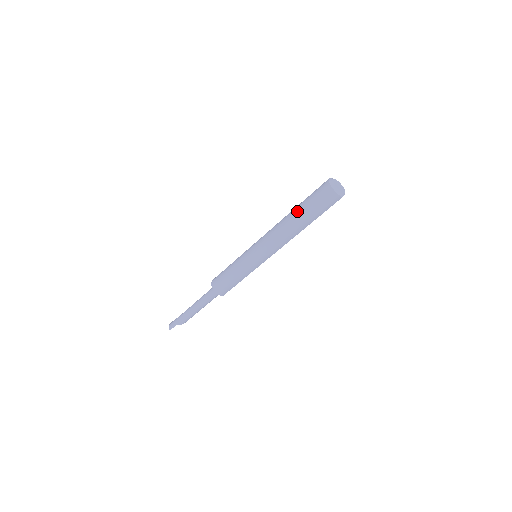
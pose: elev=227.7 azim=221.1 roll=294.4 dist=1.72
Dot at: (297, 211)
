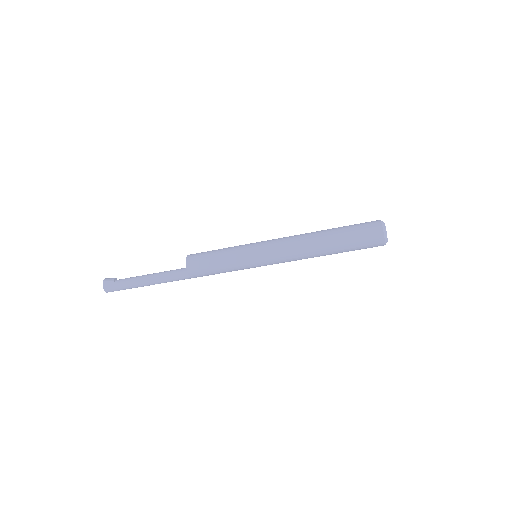
Dot at: (335, 248)
